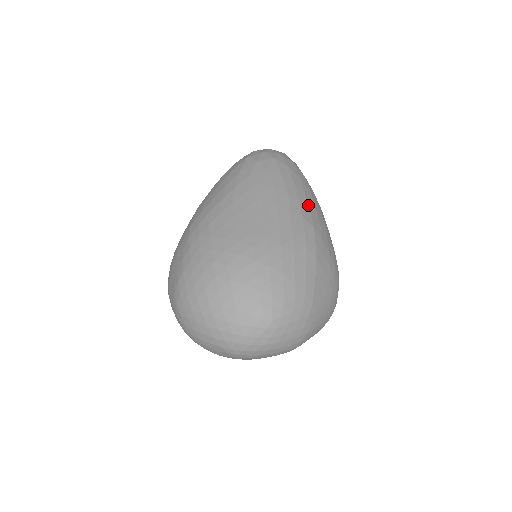
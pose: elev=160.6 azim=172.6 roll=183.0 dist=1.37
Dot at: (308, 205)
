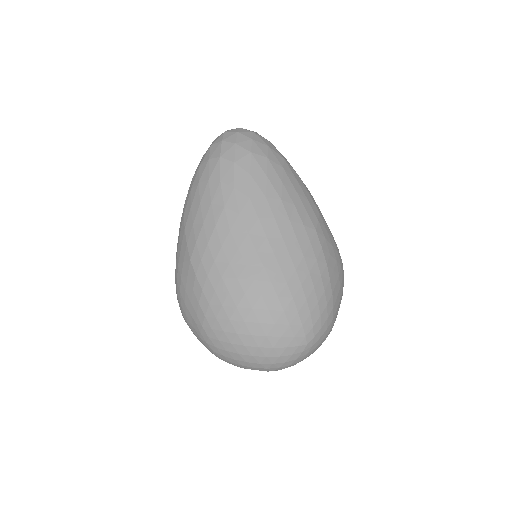
Dot at: (302, 203)
